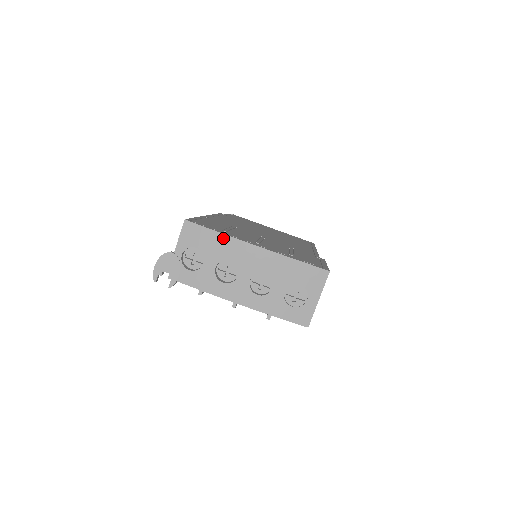
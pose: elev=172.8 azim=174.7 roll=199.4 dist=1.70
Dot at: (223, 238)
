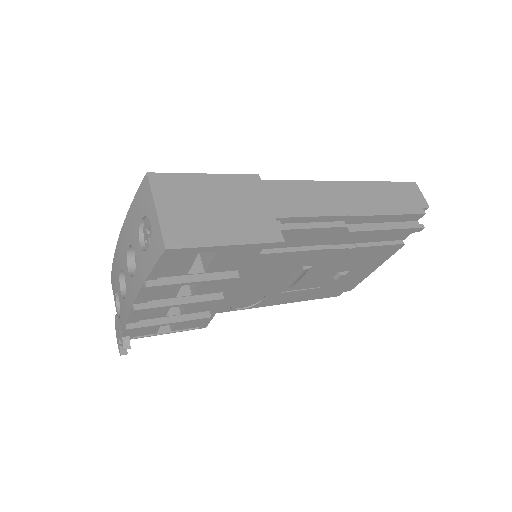
Dot at: (114, 261)
